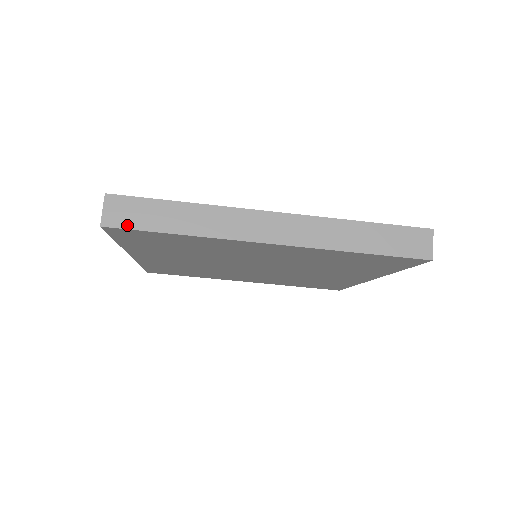
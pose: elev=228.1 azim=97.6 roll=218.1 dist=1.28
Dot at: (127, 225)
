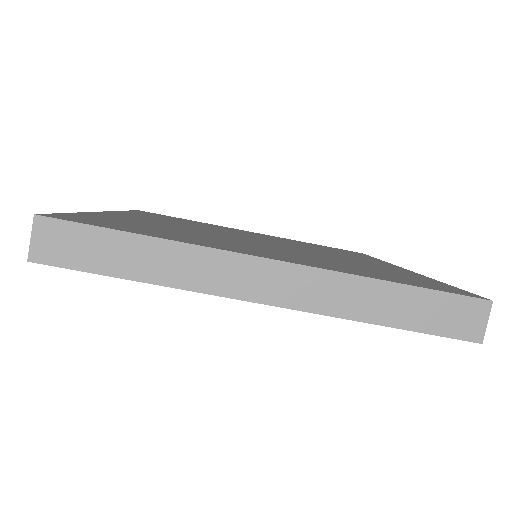
Dot at: (64, 262)
